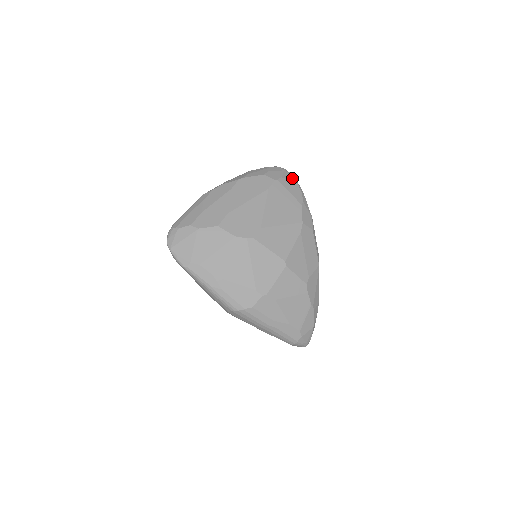
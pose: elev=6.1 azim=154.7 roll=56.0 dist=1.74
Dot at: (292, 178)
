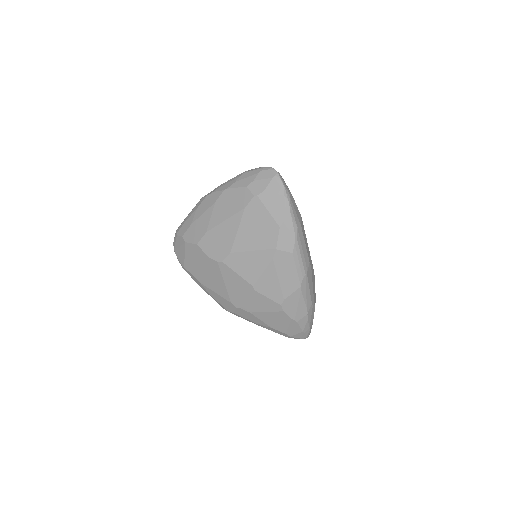
Dot at: (279, 189)
